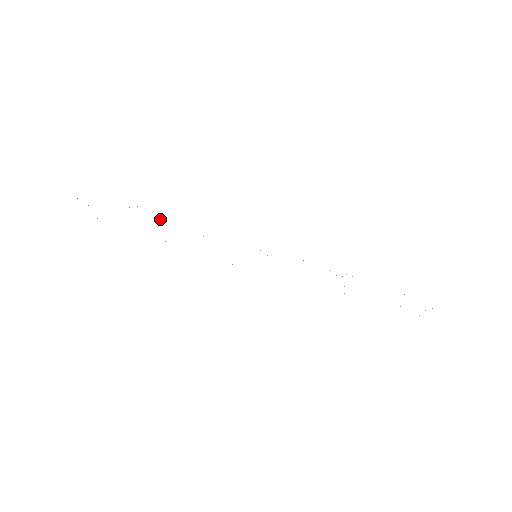
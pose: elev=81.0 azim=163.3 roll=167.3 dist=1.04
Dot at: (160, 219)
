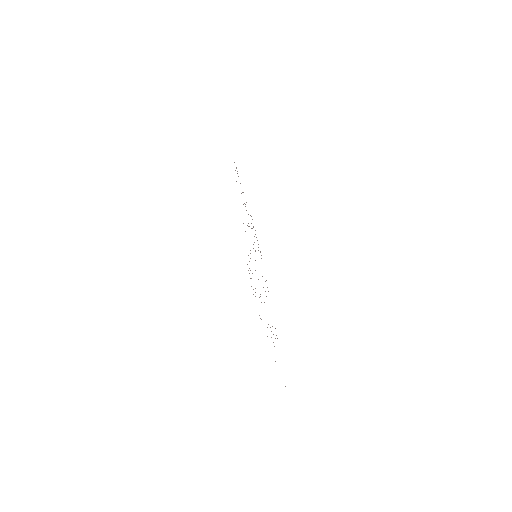
Dot at: occluded
